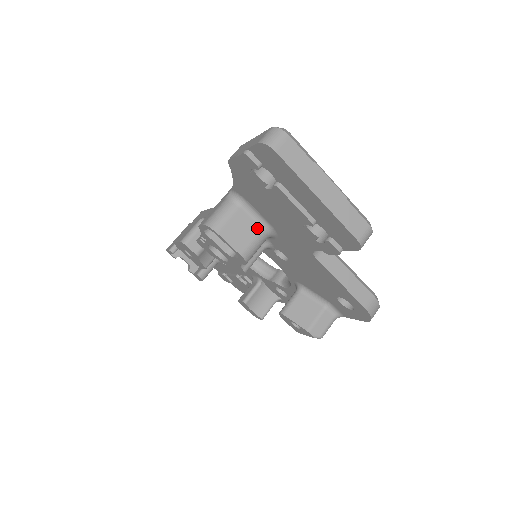
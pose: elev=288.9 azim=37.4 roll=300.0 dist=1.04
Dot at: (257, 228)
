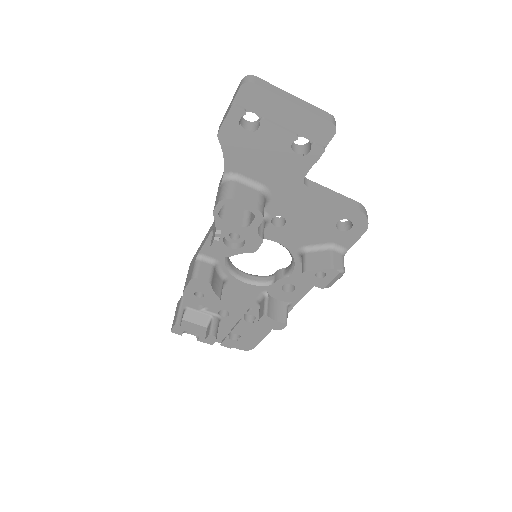
Dot at: (255, 191)
